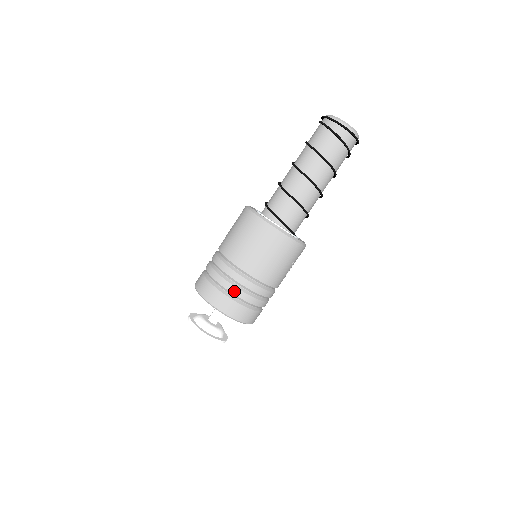
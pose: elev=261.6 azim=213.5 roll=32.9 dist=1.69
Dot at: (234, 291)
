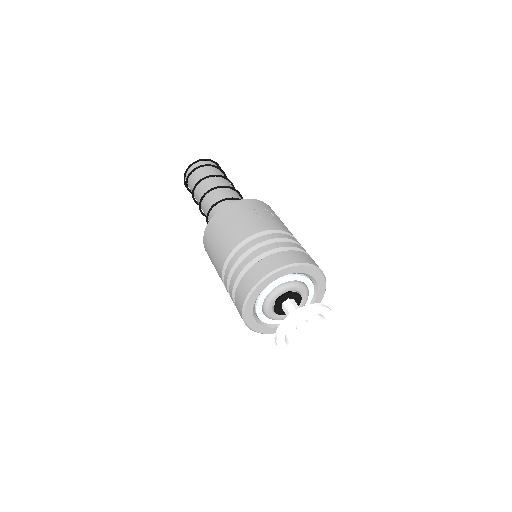
Dot at: (237, 273)
